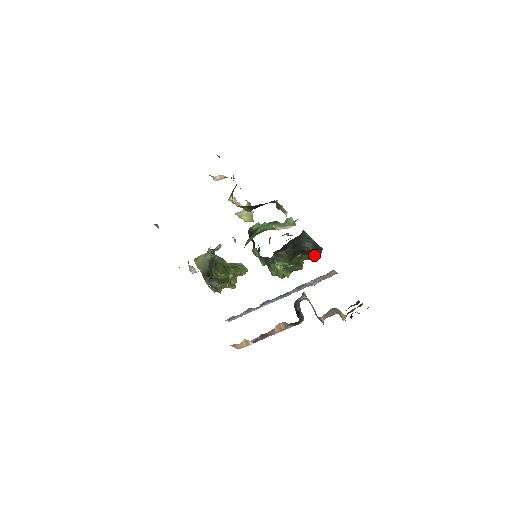
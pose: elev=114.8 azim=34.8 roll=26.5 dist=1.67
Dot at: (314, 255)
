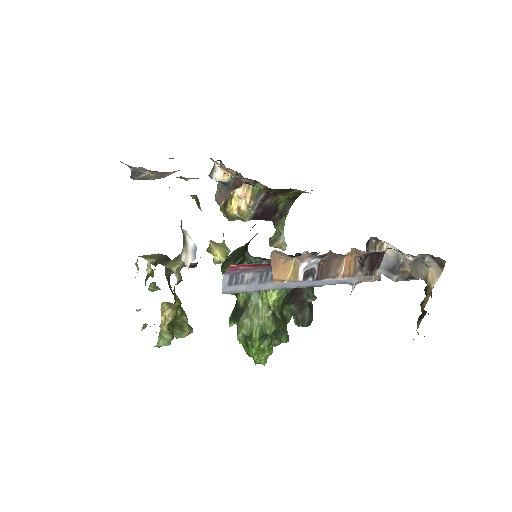
Dot at: (305, 318)
